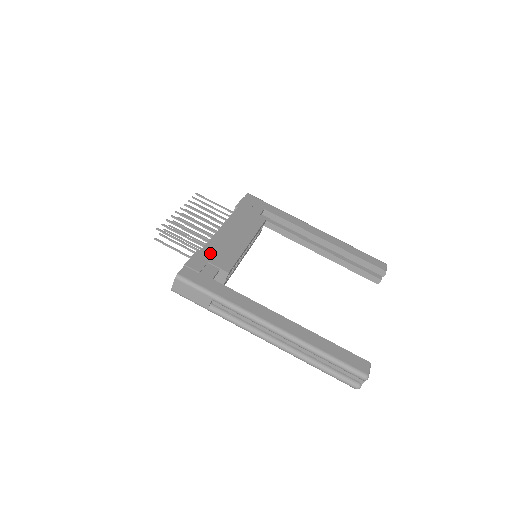
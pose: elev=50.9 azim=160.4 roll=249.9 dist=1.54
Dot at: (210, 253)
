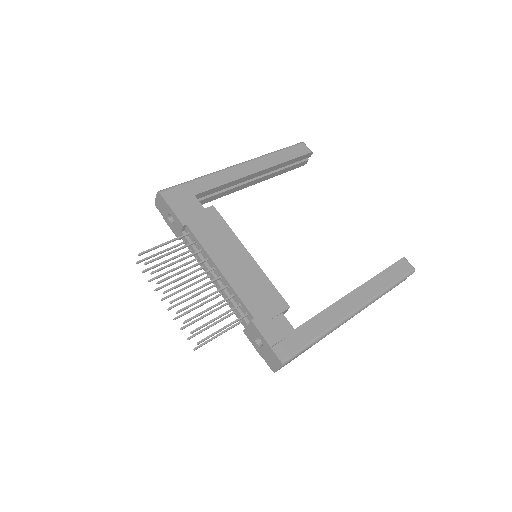
Dot at: (259, 309)
